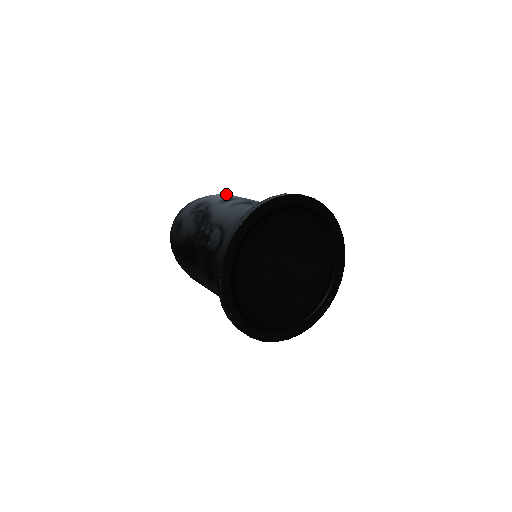
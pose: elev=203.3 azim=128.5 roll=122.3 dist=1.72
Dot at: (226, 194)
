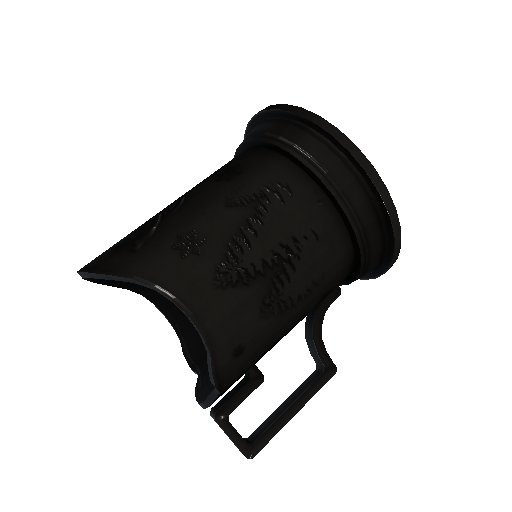
Dot at: (148, 297)
